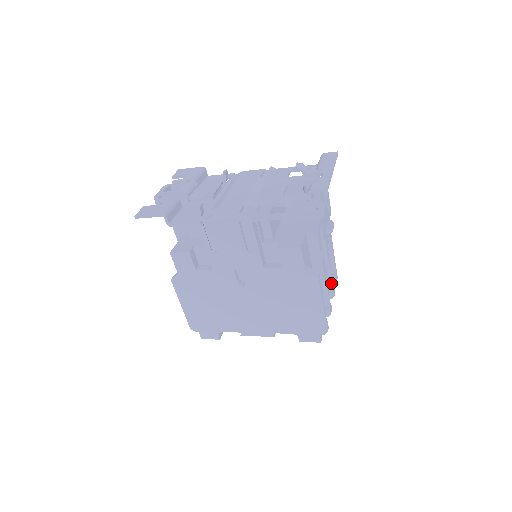
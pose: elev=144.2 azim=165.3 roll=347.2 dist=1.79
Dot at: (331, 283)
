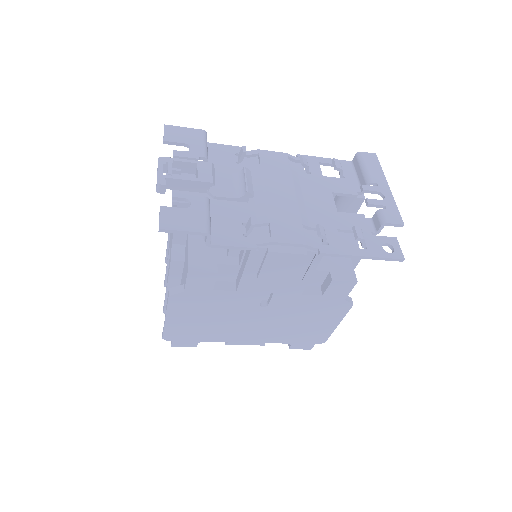
Dot at: occluded
